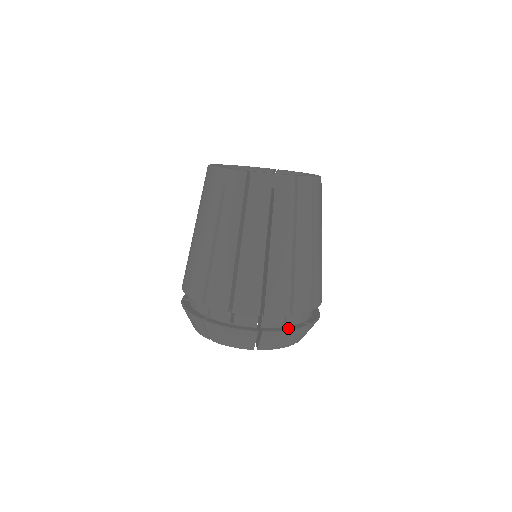
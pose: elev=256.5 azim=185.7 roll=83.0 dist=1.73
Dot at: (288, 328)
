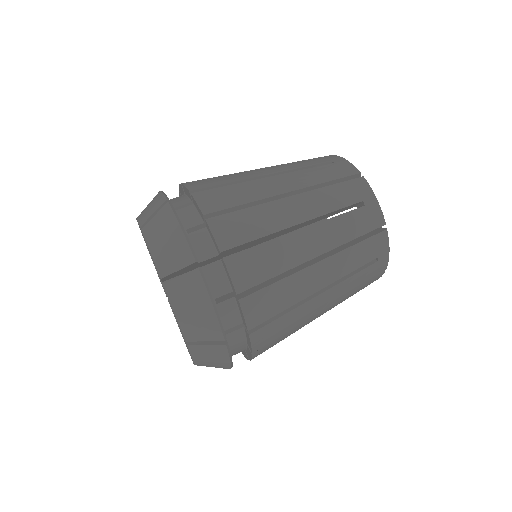
Dot at: (185, 230)
